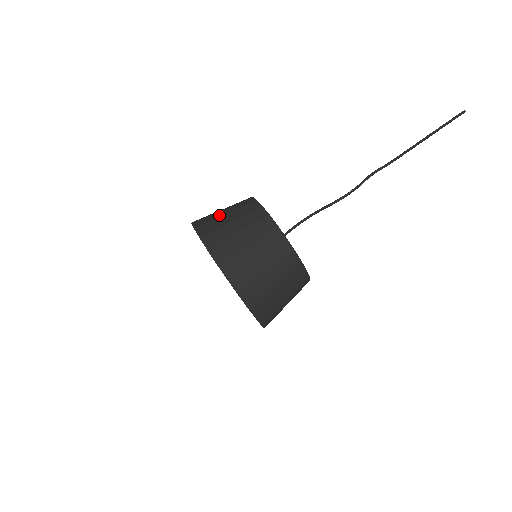
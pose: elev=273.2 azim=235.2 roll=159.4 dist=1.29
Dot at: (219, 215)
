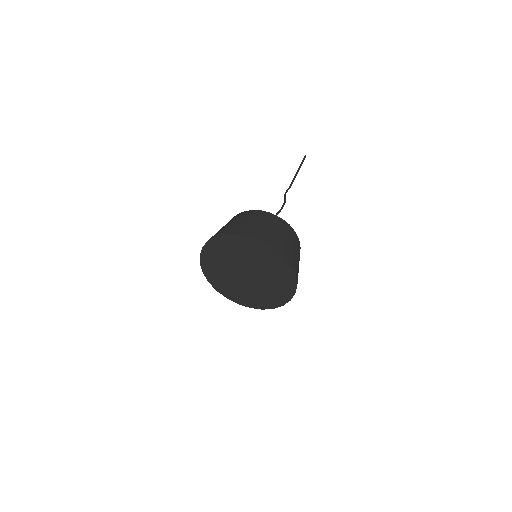
Dot at: (236, 223)
